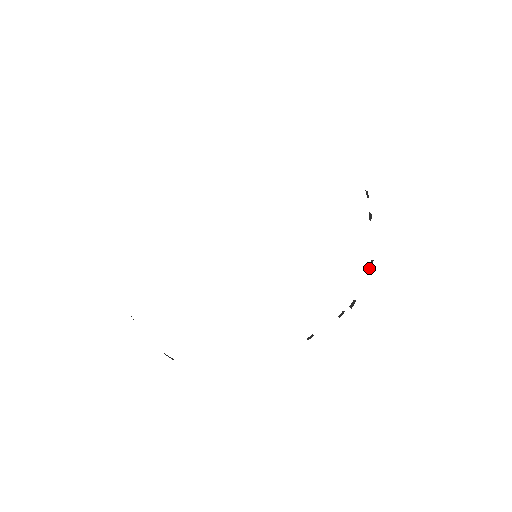
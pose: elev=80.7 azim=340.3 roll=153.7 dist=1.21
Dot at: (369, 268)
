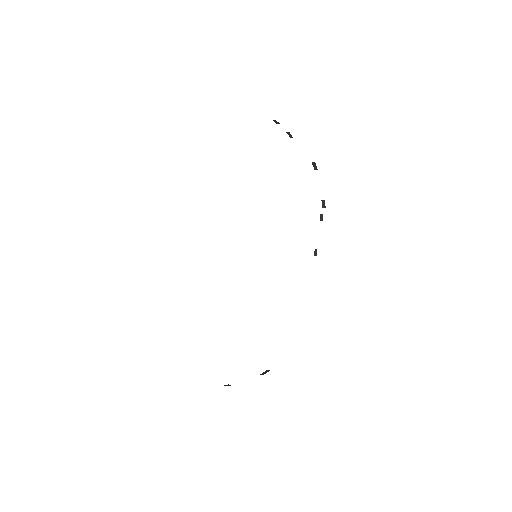
Dot at: occluded
